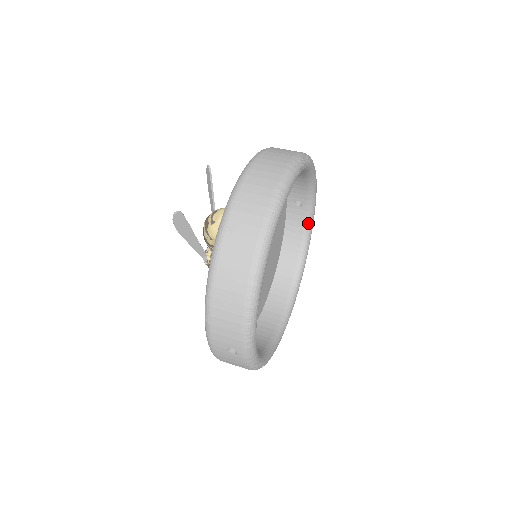
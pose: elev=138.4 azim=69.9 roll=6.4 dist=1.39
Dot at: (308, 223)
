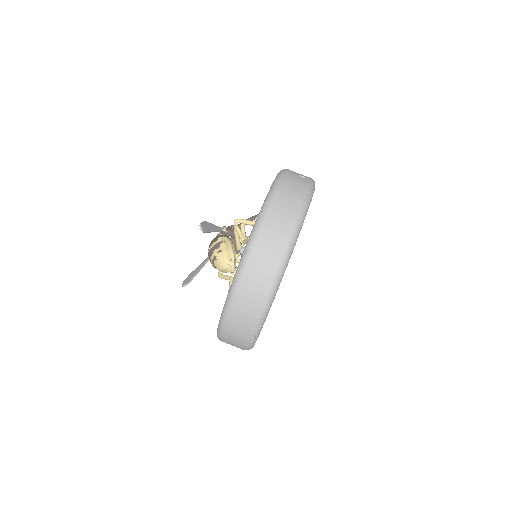
Dot at: occluded
